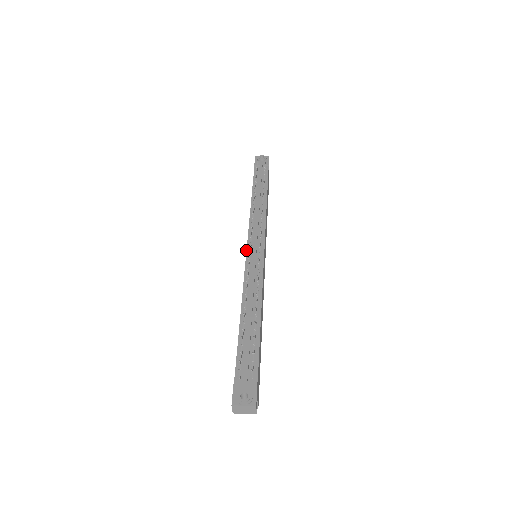
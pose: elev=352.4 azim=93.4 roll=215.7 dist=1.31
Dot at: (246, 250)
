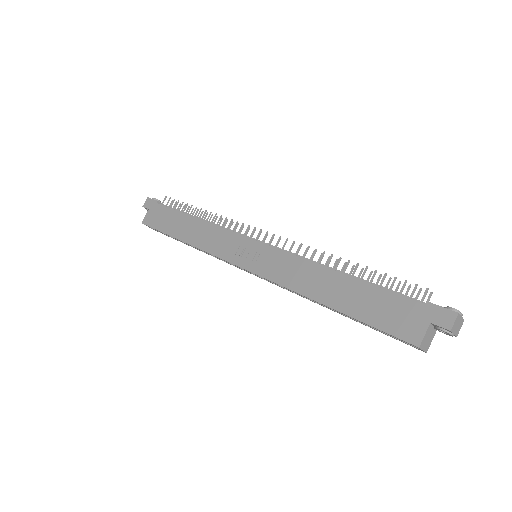
Dot at: occluded
